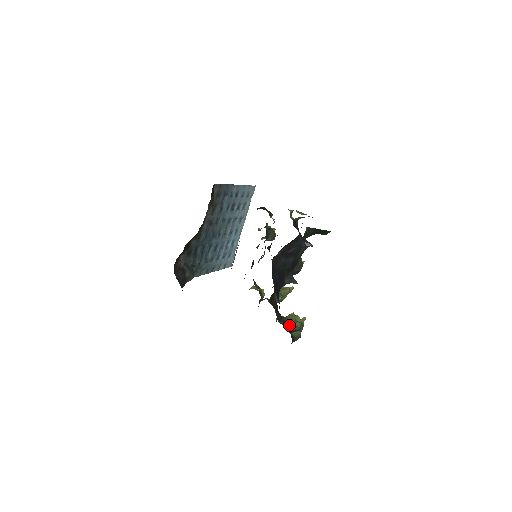
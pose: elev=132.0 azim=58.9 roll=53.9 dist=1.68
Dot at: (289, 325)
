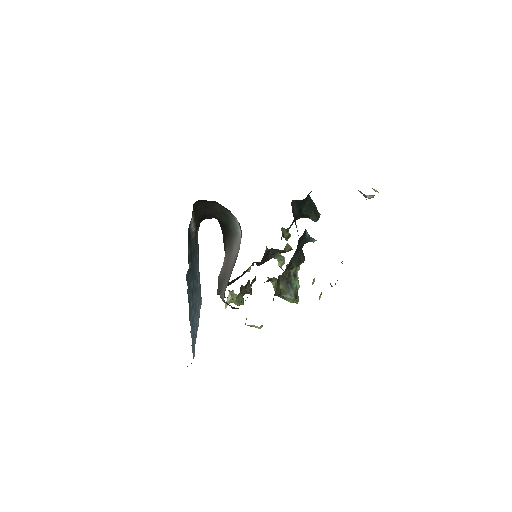
Dot at: occluded
